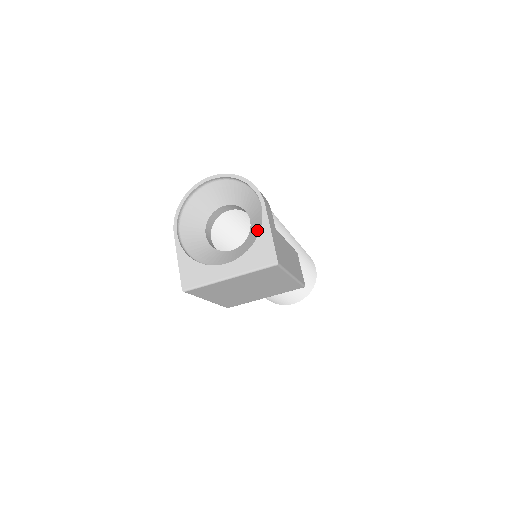
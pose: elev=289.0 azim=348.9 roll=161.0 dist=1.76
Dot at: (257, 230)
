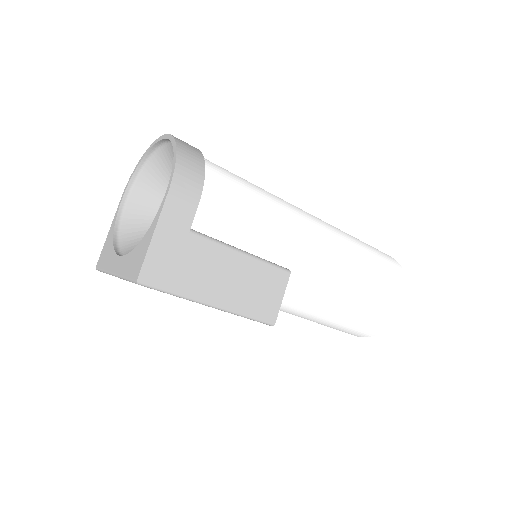
Dot at: occluded
